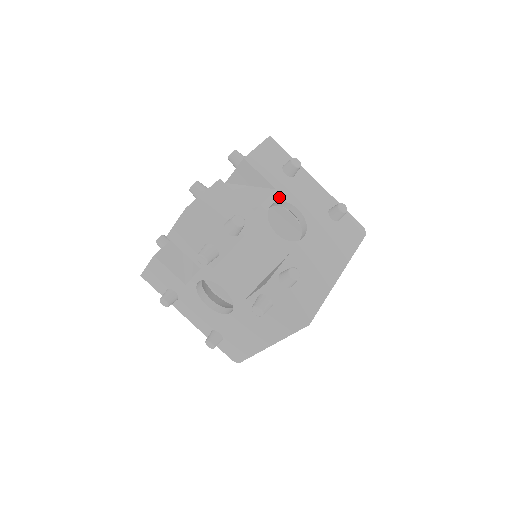
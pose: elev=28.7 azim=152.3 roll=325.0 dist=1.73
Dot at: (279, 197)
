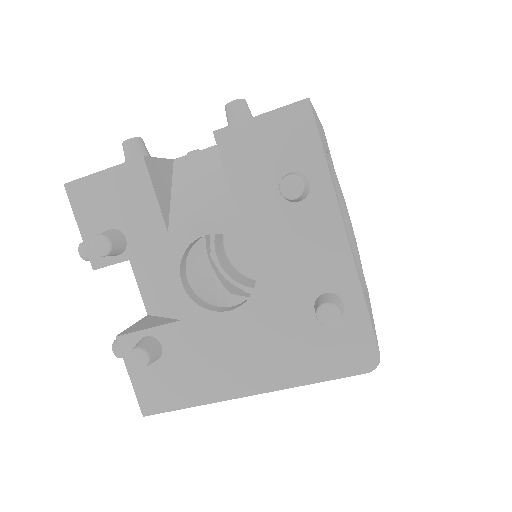
Dot at: (232, 228)
